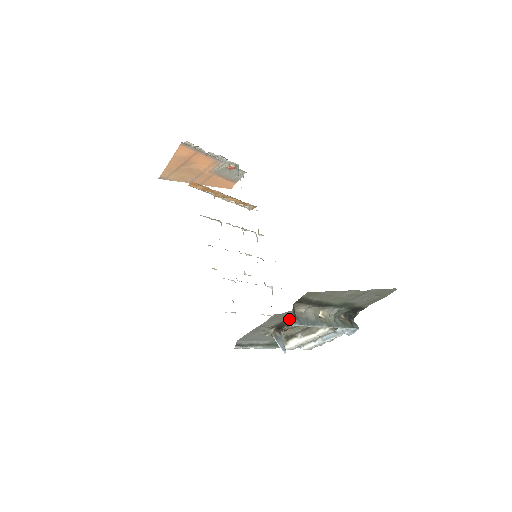
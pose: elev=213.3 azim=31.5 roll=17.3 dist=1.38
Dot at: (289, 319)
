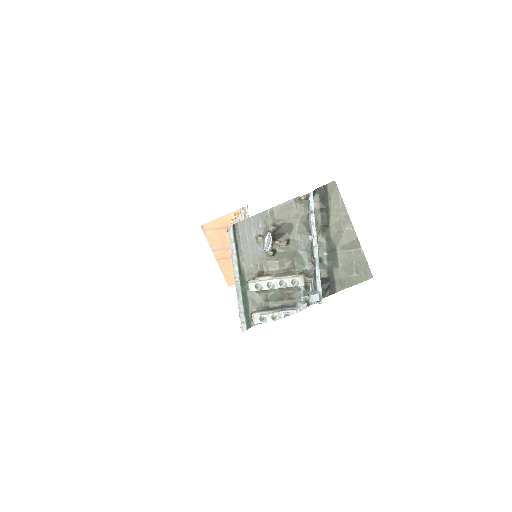
Dot at: (291, 227)
